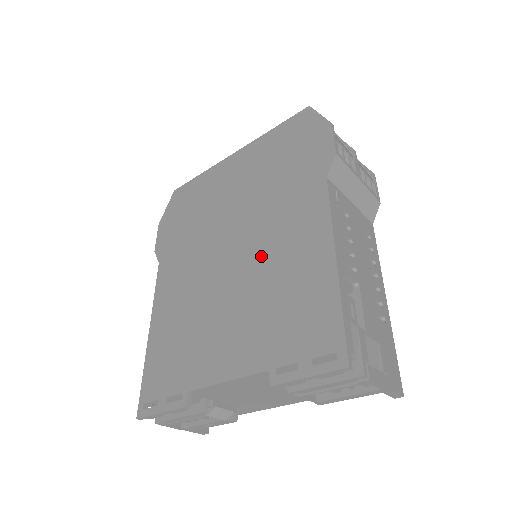
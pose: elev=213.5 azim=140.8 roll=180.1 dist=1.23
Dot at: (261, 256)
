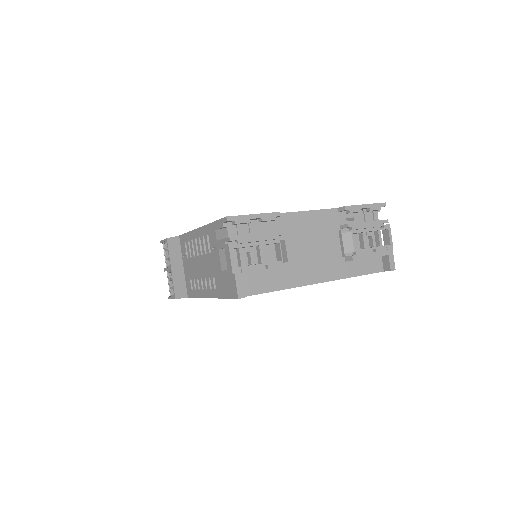
Dot at: occluded
